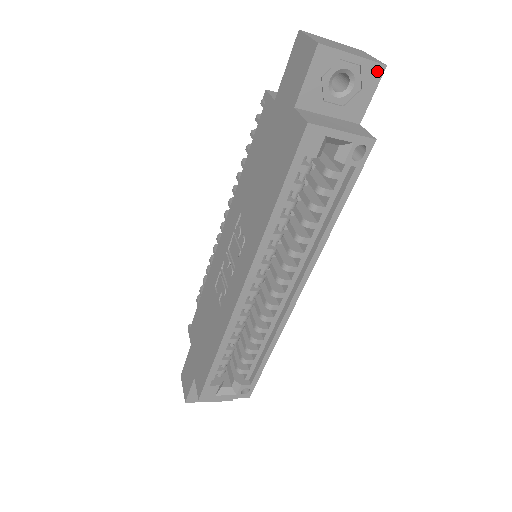
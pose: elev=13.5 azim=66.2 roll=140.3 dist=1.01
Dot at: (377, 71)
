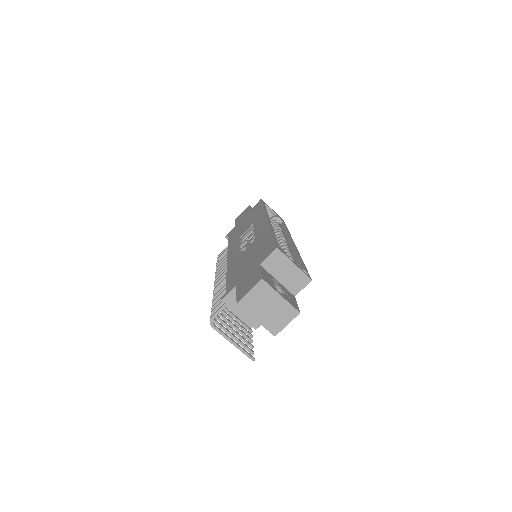
Dot at: occluded
